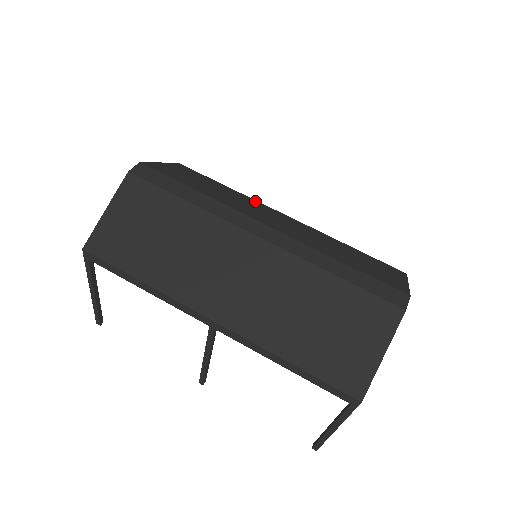
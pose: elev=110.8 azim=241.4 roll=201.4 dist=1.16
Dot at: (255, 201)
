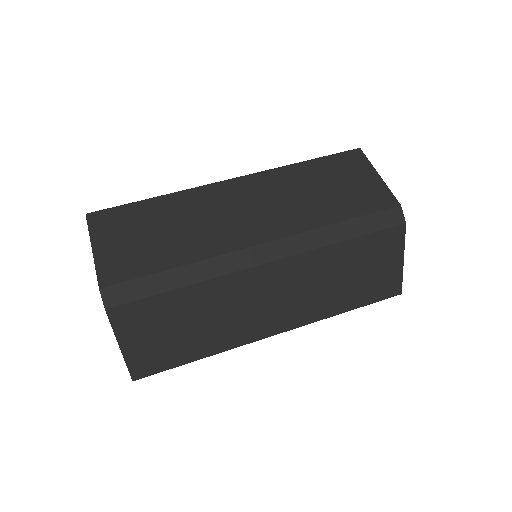
Dot at: (196, 192)
